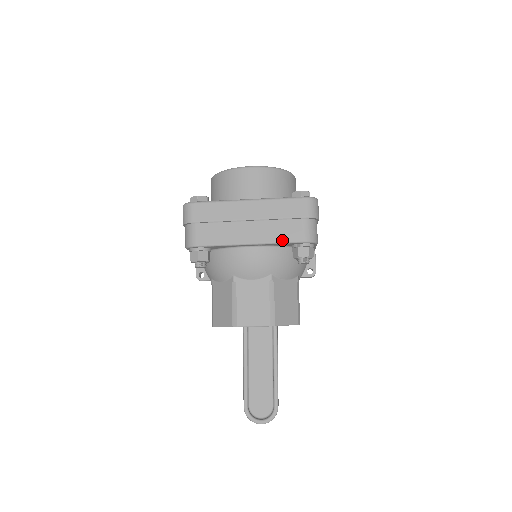
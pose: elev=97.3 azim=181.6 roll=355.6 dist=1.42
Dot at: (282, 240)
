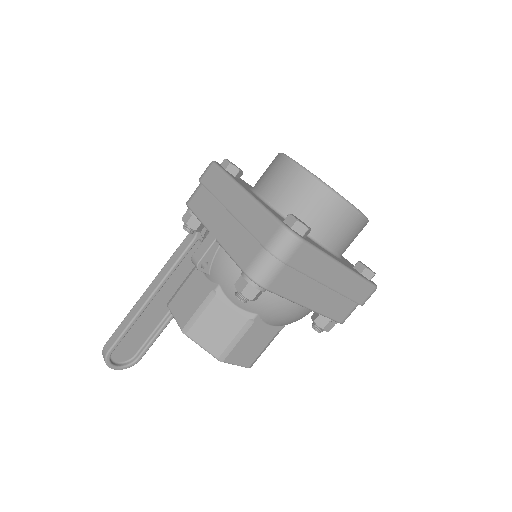
Dot at: (330, 315)
